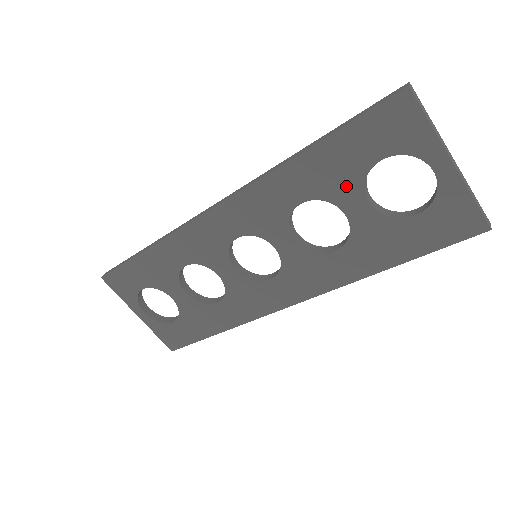
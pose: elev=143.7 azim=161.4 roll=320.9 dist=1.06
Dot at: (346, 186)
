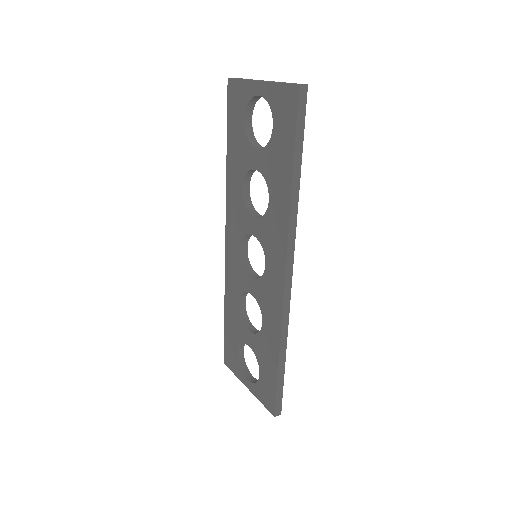
Dot at: (246, 153)
